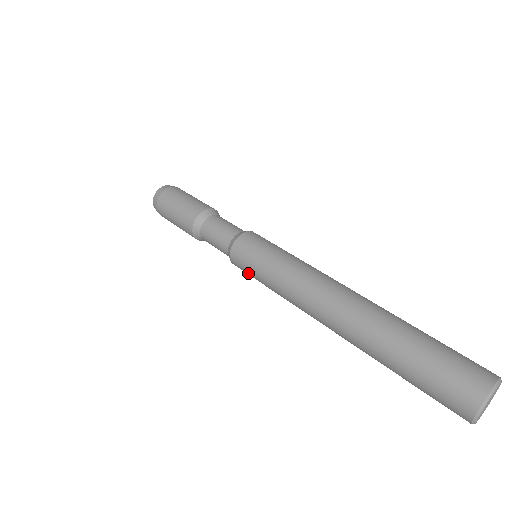
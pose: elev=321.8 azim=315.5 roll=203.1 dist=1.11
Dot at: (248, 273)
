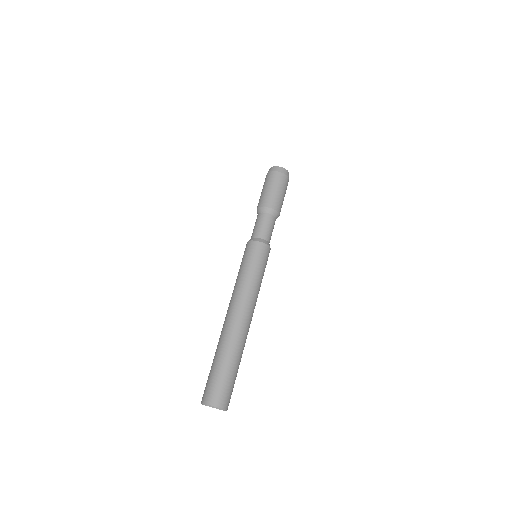
Dot at: occluded
